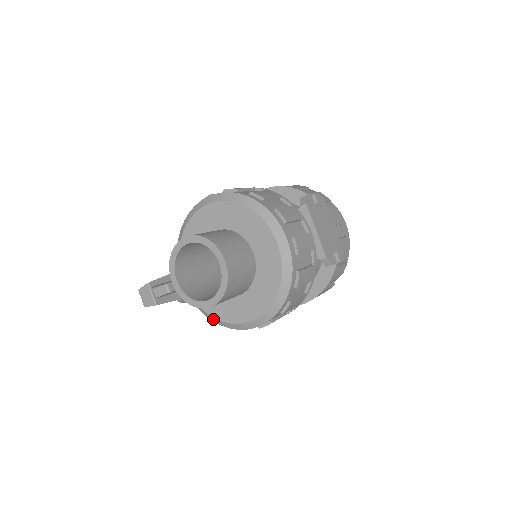
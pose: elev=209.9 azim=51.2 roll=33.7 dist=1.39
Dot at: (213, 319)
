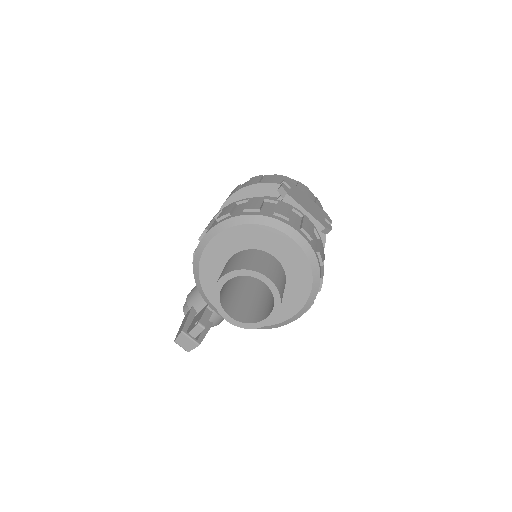
Dot at: (262, 328)
